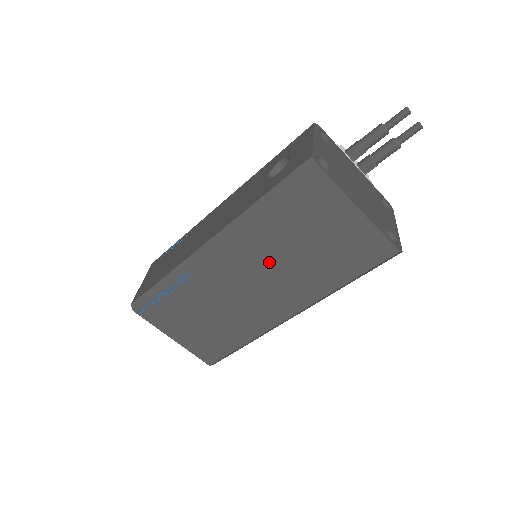
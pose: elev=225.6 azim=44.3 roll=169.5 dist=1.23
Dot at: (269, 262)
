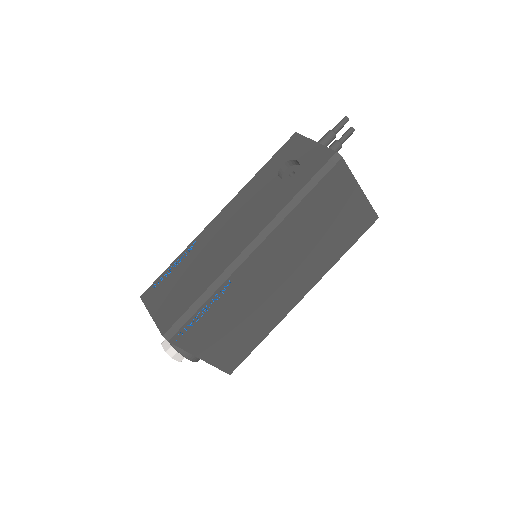
Dot at: (297, 250)
